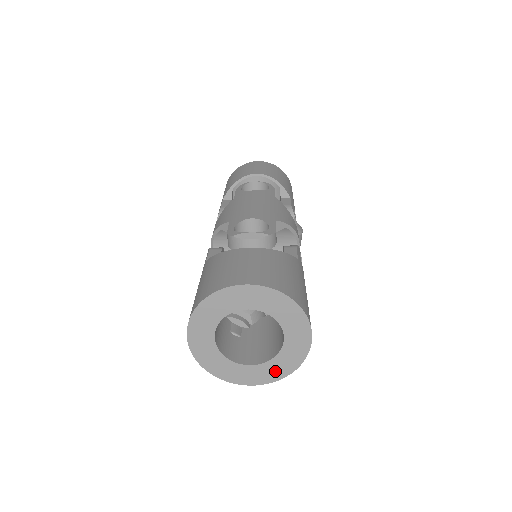
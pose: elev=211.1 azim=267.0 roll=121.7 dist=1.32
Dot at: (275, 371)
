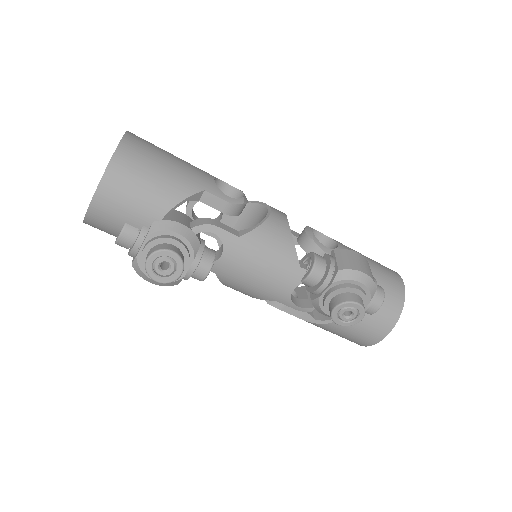
Dot at: occluded
